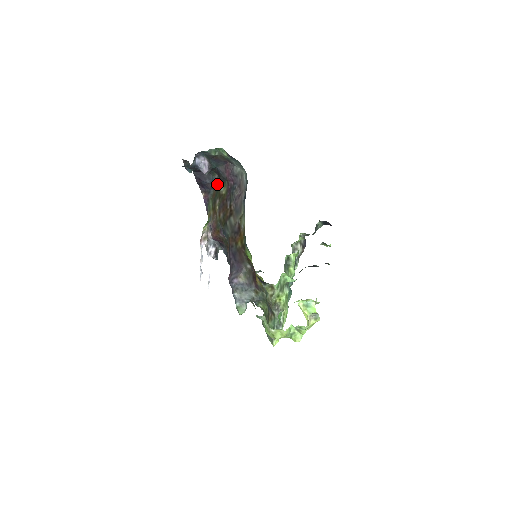
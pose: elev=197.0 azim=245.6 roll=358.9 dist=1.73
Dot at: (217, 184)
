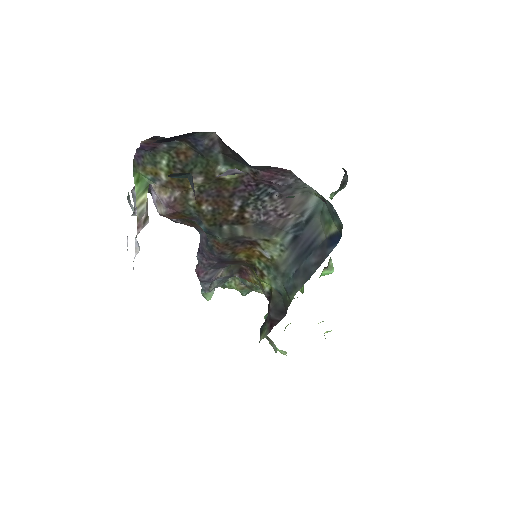
Dot at: (208, 151)
